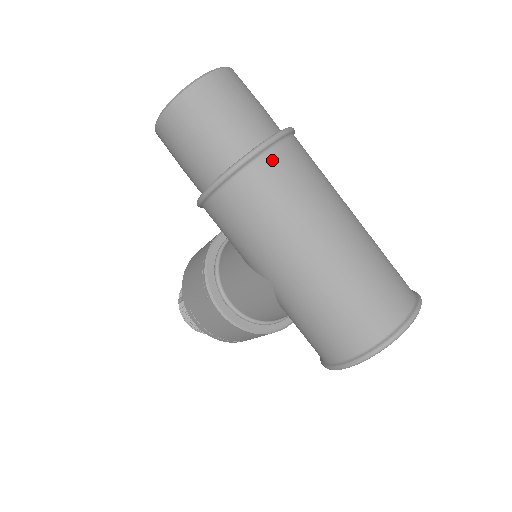
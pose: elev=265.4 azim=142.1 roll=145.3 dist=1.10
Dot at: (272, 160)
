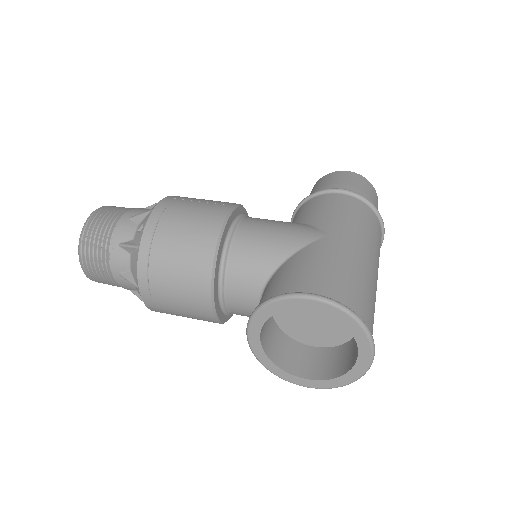
Dot at: (381, 233)
